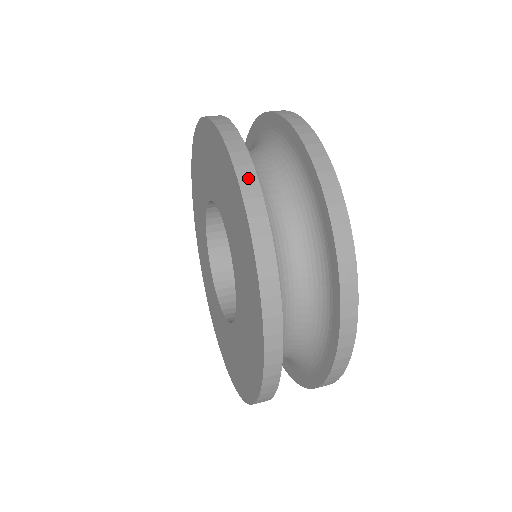
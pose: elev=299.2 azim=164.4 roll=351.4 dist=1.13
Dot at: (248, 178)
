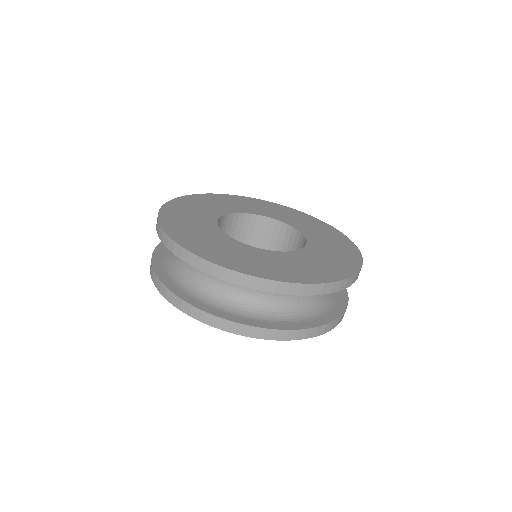
Dot at: (235, 328)
